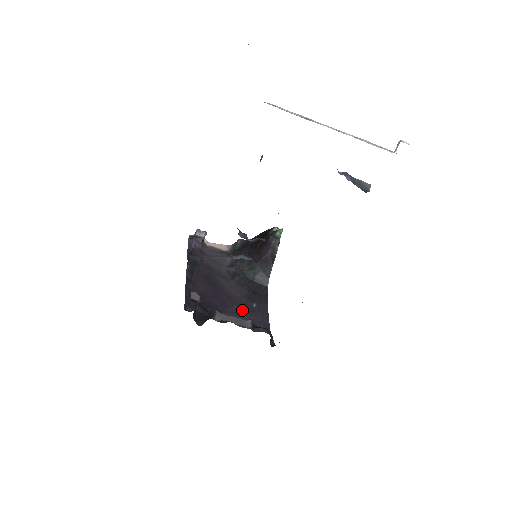
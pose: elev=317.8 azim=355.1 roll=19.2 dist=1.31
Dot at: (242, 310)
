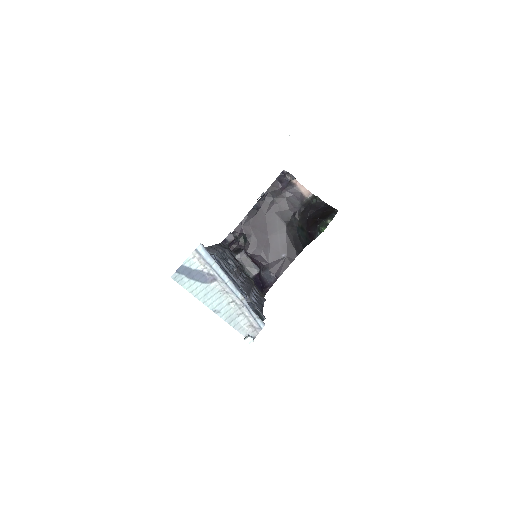
Dot at: (271, 254)
